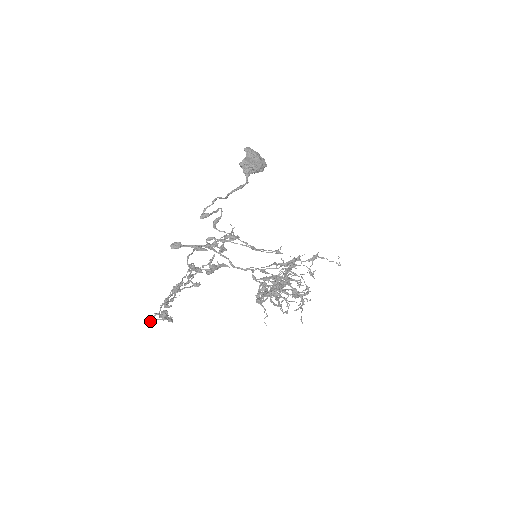
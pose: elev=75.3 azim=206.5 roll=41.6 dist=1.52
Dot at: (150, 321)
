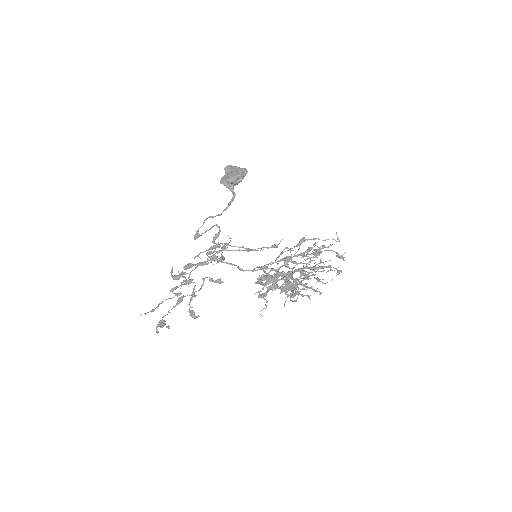
Dot at: (158, 331)
